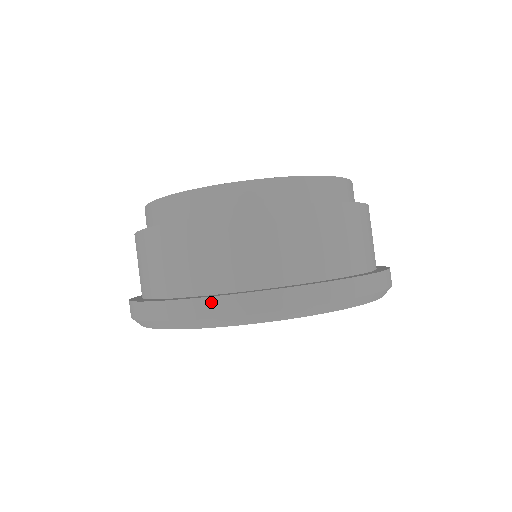
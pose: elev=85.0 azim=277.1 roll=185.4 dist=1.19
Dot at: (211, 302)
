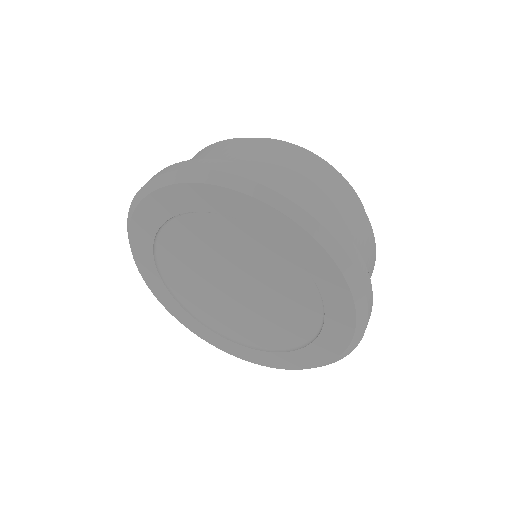
Dot at: (218, 162)
